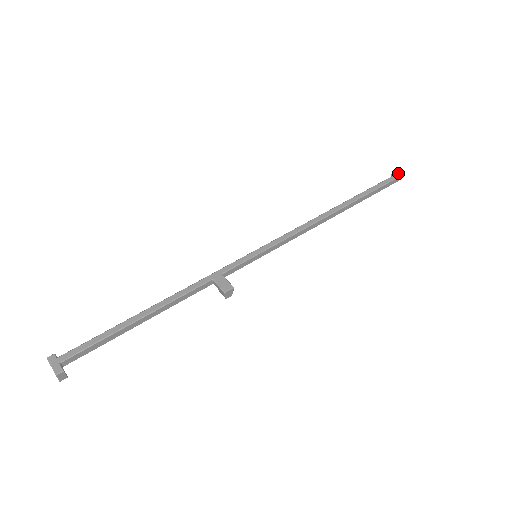
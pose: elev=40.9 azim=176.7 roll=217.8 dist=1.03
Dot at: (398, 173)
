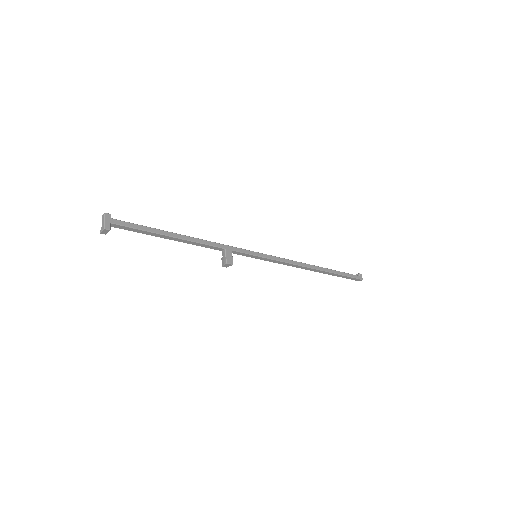
Dot at: occluded
